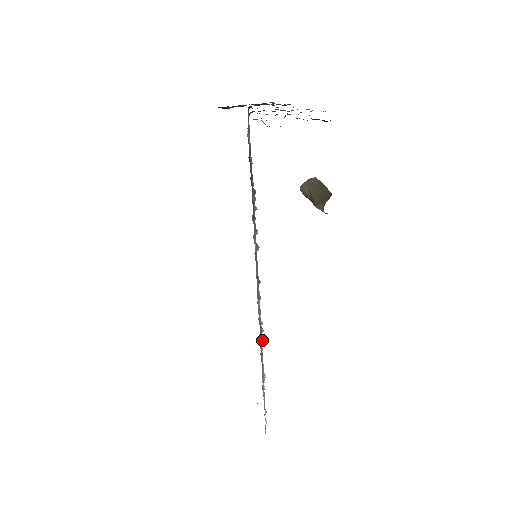
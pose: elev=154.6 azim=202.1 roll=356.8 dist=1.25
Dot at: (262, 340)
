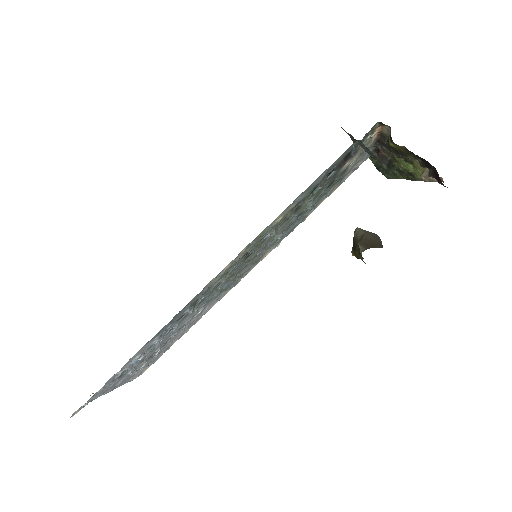
Dot at: (179, 324)
